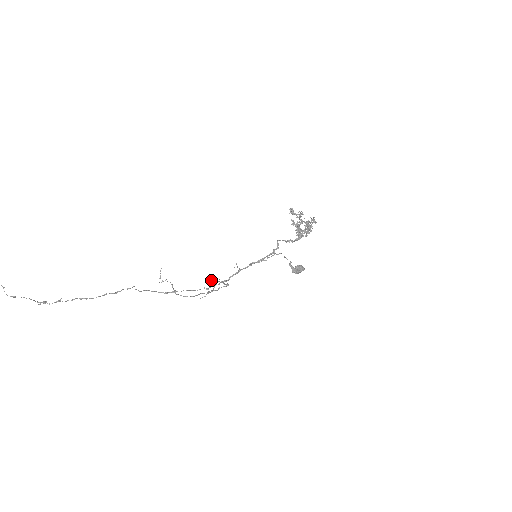
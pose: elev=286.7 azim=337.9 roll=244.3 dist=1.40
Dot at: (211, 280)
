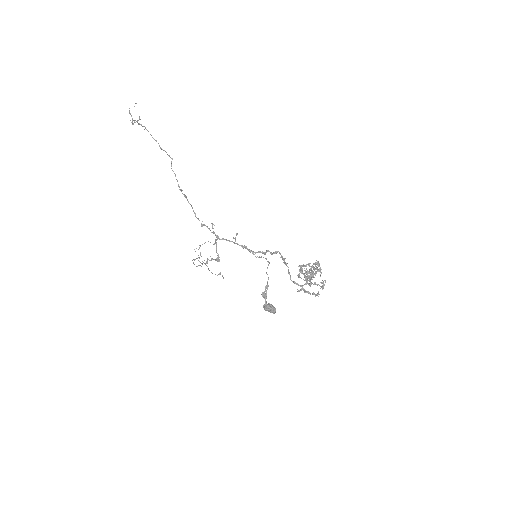
Dot at: occluded
